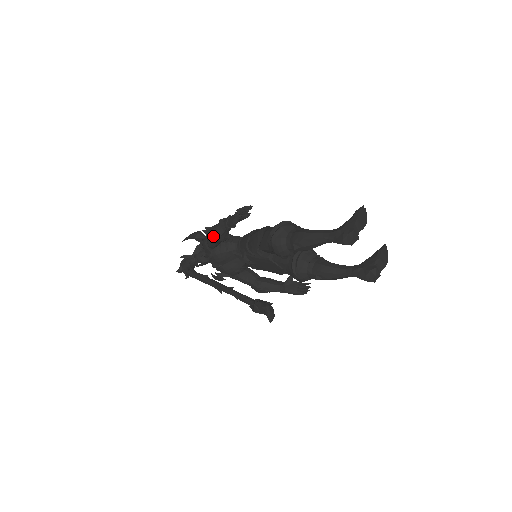
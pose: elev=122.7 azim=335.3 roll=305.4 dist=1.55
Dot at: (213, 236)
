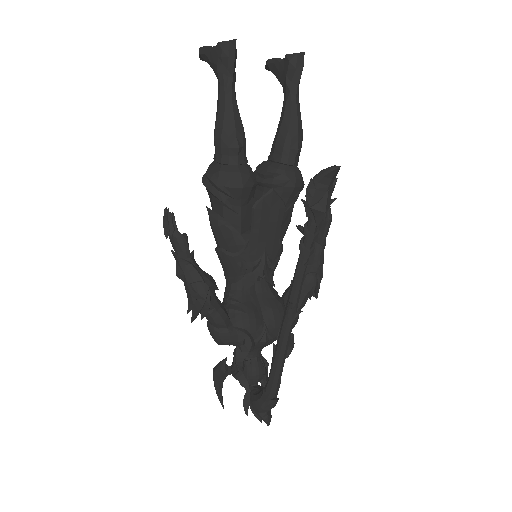
Dot at: (200, 294)
